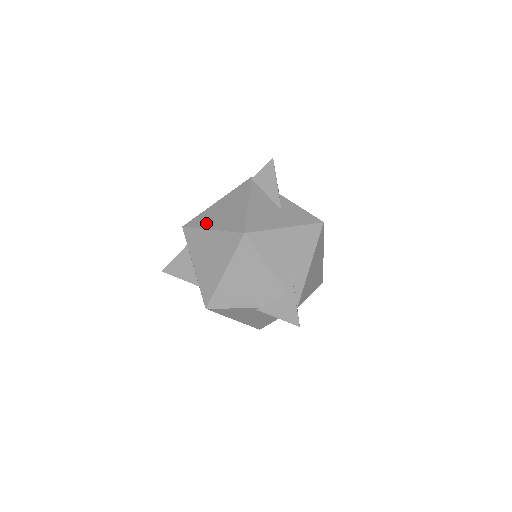
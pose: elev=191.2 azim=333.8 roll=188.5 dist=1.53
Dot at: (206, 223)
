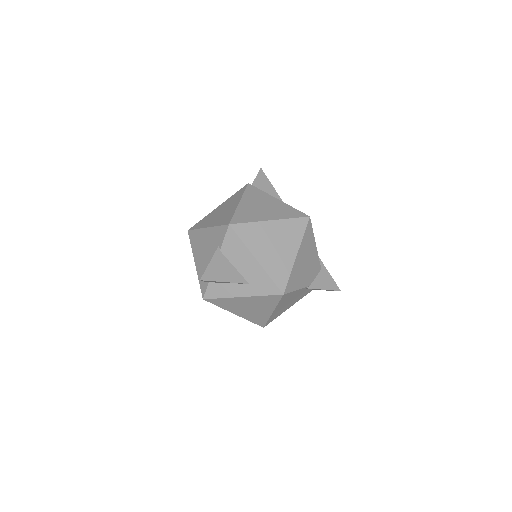
Dot at: (256, 217)
